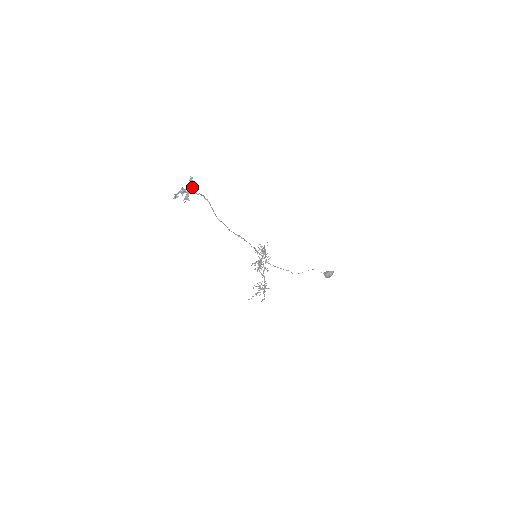
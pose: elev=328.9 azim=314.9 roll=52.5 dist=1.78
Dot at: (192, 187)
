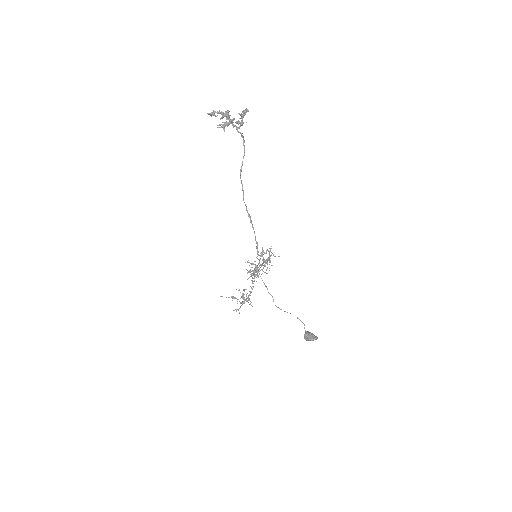
Dot at: occluded
